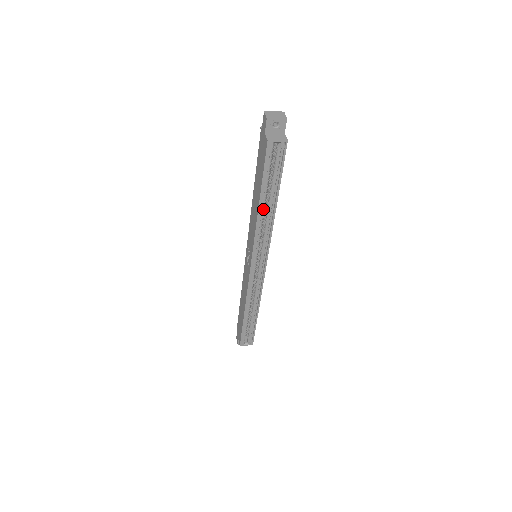
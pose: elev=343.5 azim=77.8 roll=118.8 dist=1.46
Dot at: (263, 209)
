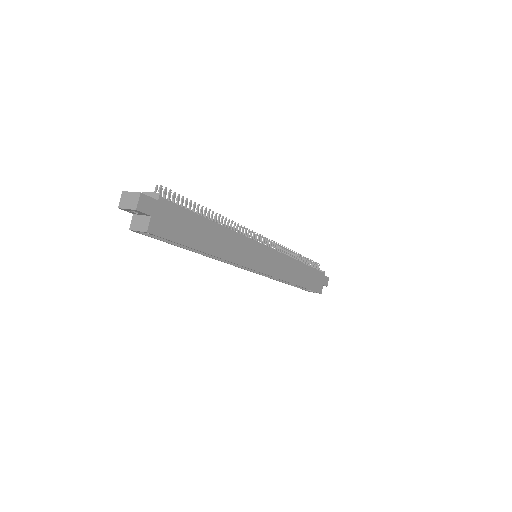
Dot at: occluded
